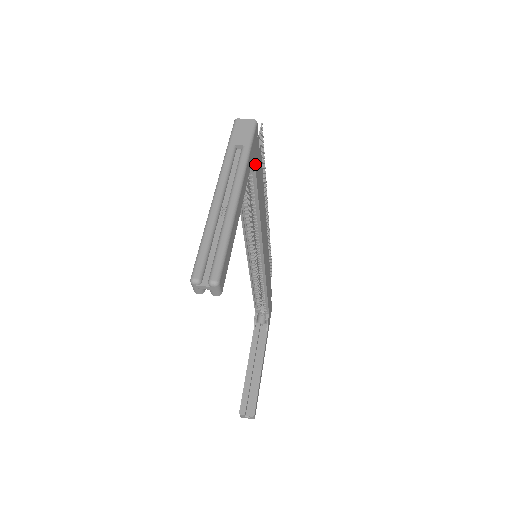
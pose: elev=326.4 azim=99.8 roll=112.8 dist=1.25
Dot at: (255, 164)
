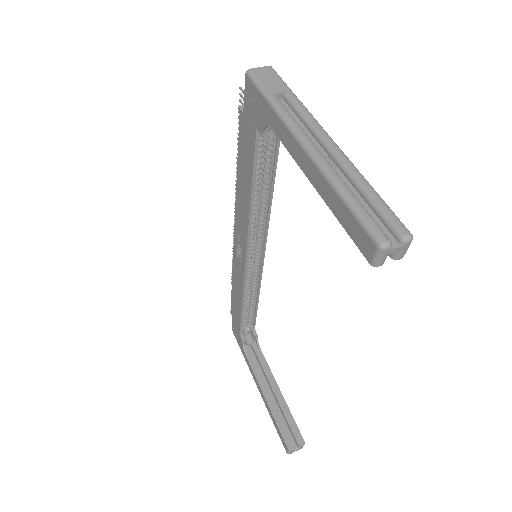
Dot at: occluded
